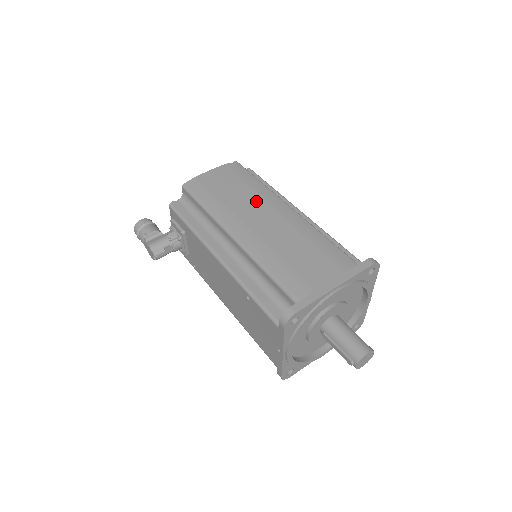
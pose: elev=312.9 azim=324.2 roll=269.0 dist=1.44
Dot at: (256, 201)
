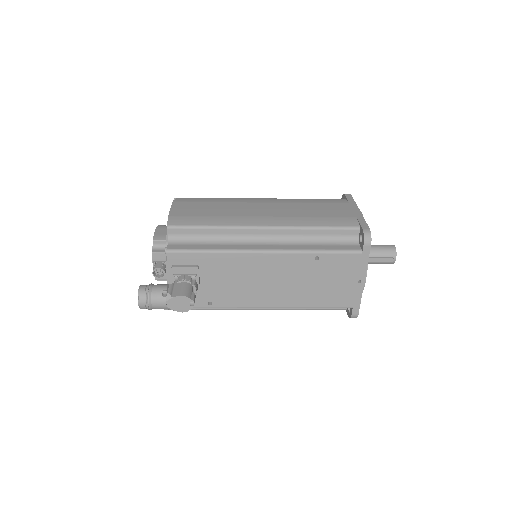
Dot at: (239, 205)
